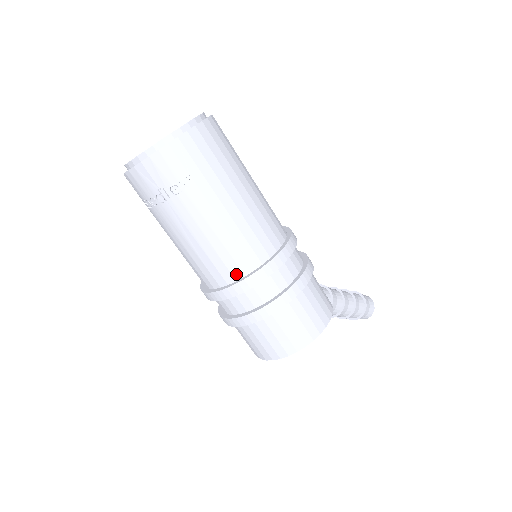
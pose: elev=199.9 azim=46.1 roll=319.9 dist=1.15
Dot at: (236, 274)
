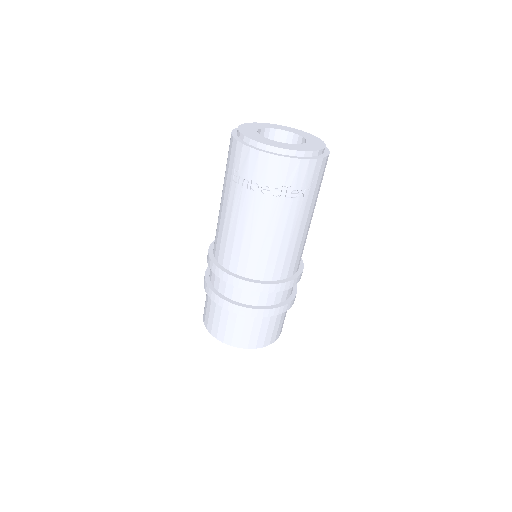
Dot at: (276, 276)
